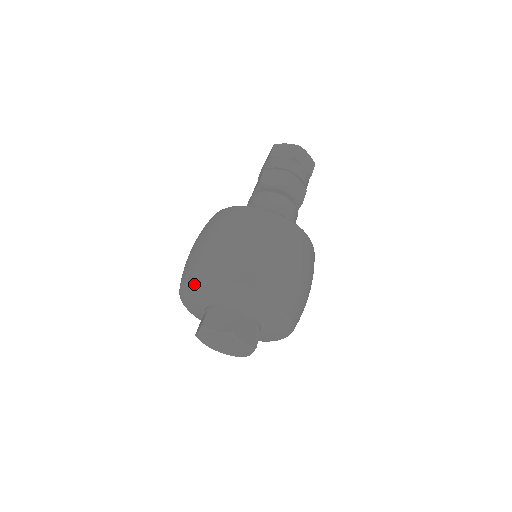
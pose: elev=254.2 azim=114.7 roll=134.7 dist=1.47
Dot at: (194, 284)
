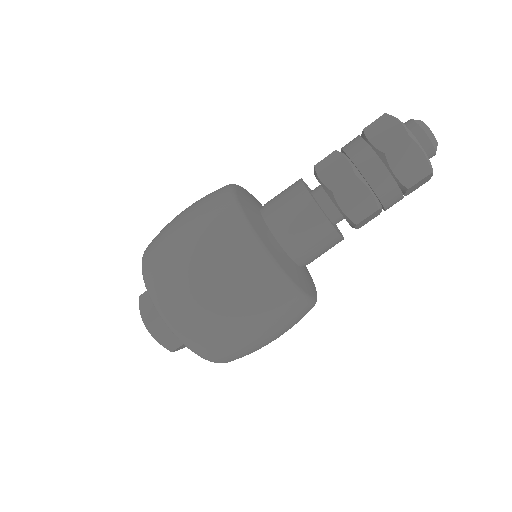
Dot at: (157, 311)
